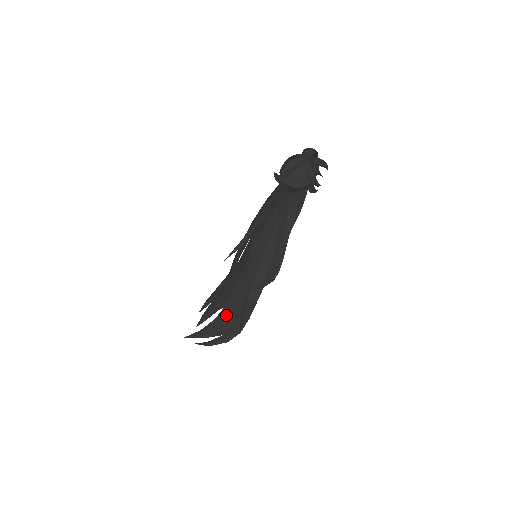
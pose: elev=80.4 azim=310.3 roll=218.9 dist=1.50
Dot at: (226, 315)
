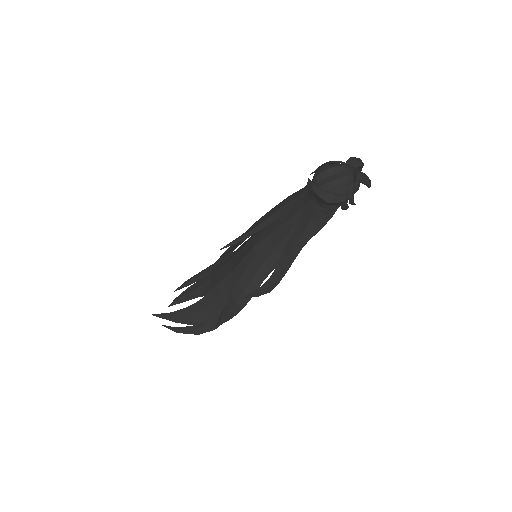
Dot at: (204, 306)
